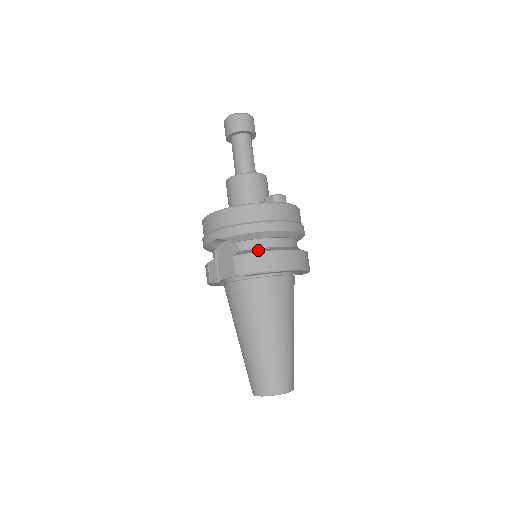
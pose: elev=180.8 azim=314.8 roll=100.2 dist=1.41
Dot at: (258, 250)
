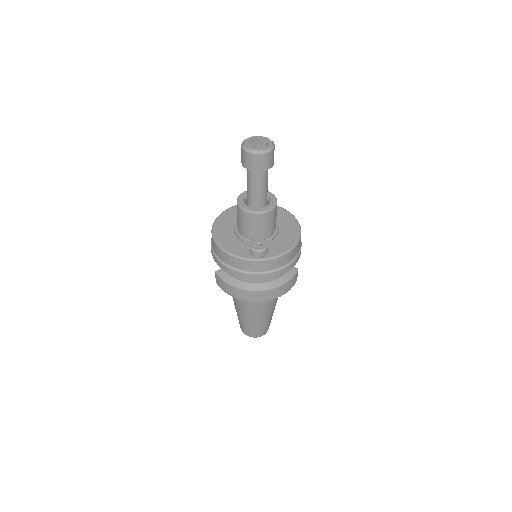
Dot at: (229, 280)
